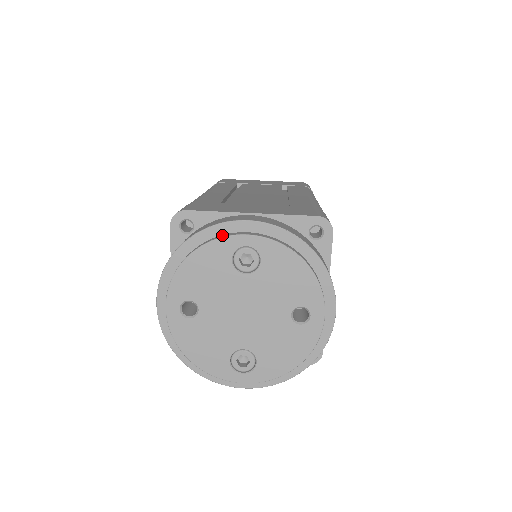
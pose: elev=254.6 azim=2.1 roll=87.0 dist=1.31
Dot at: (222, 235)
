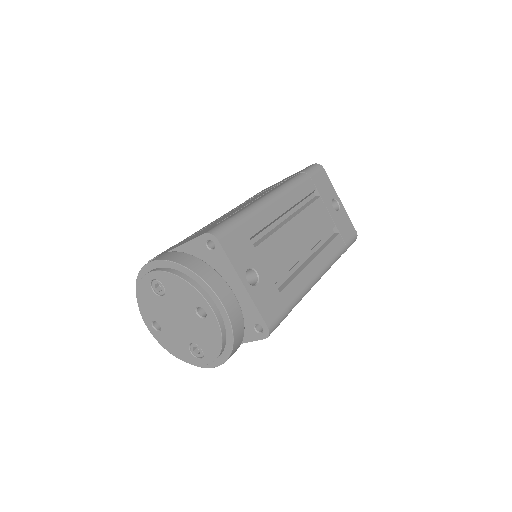
Dot at: occluded
